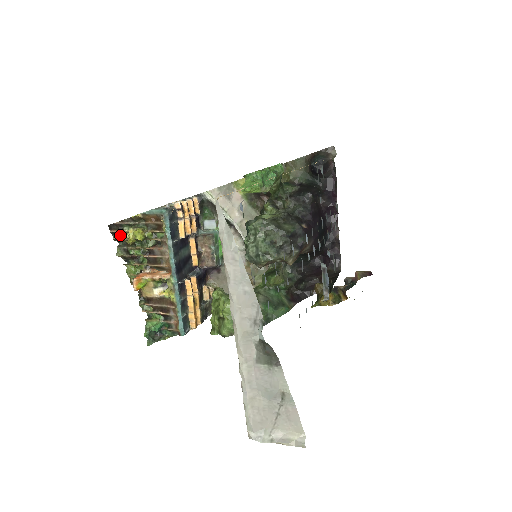
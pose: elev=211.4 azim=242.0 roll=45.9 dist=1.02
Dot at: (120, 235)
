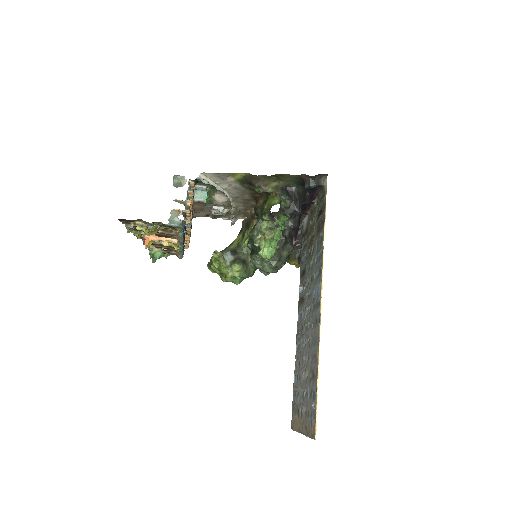
Dot at: (129, 222)
